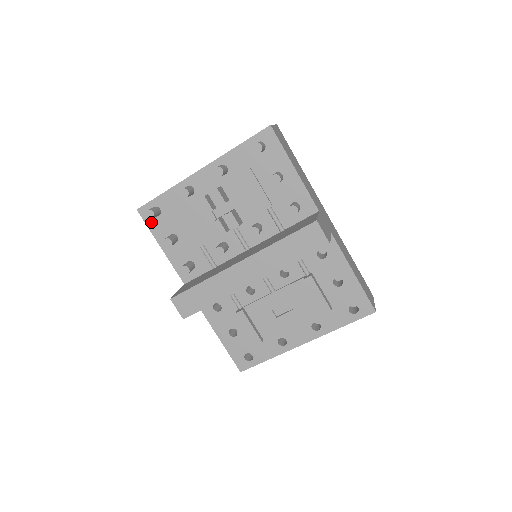
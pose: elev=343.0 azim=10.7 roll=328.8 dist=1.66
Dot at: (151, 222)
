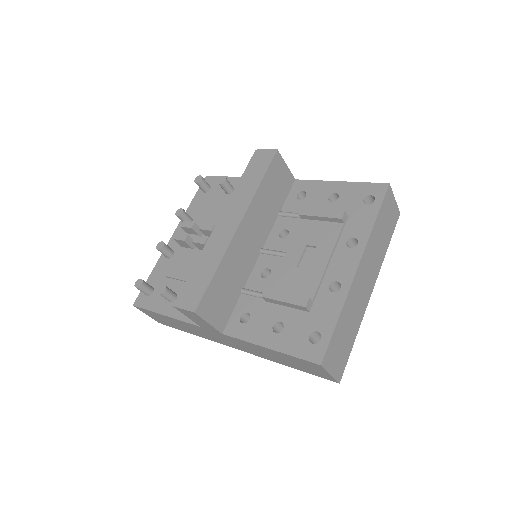
Dot at: (148, 303)
